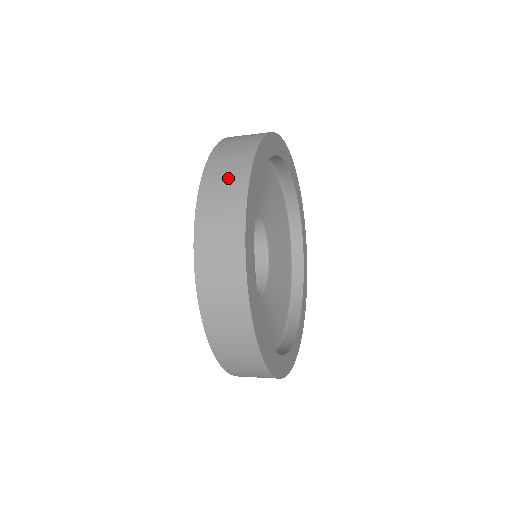
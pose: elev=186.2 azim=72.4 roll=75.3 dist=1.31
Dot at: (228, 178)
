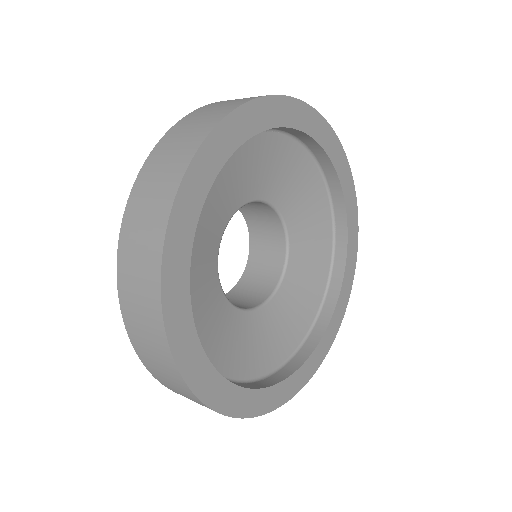
Dot at: (148, 335)
